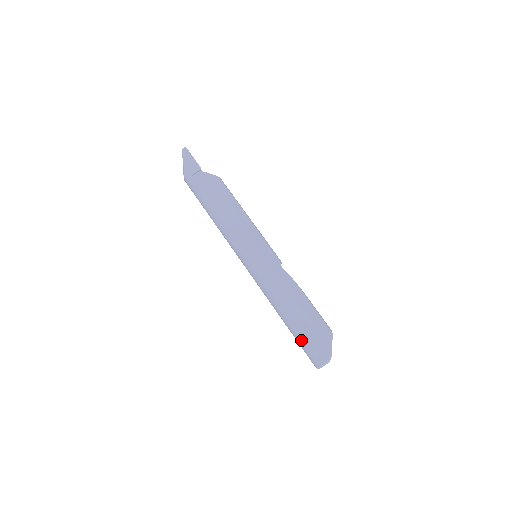
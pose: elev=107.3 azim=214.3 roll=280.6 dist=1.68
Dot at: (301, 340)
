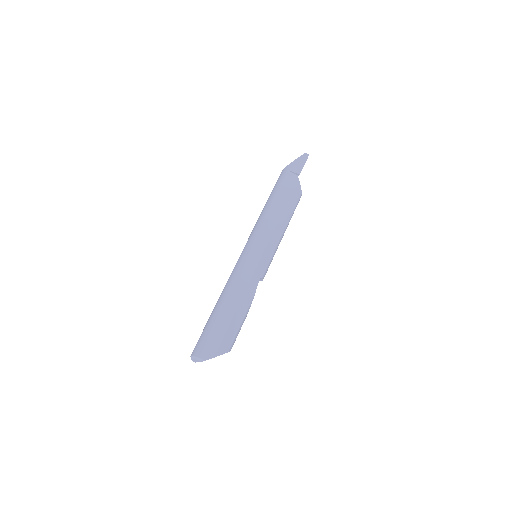
Dot at: (207, 328)
